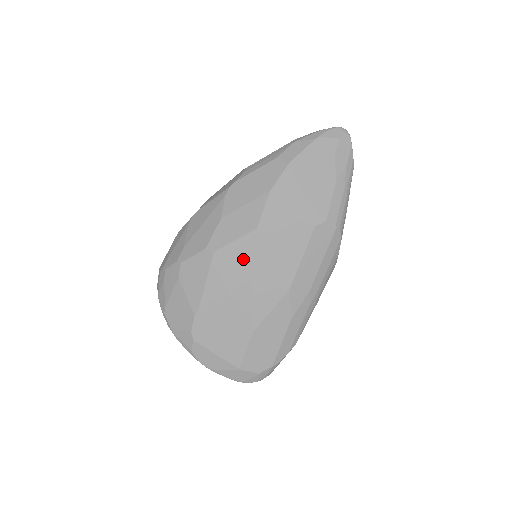
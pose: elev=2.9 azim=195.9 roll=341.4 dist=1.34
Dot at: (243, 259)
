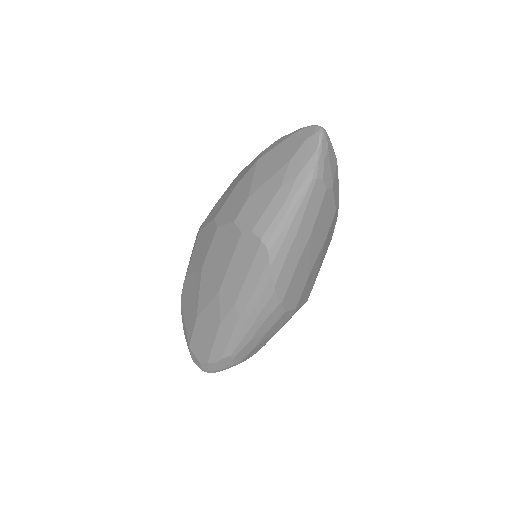
Dot at: (204, 245)
